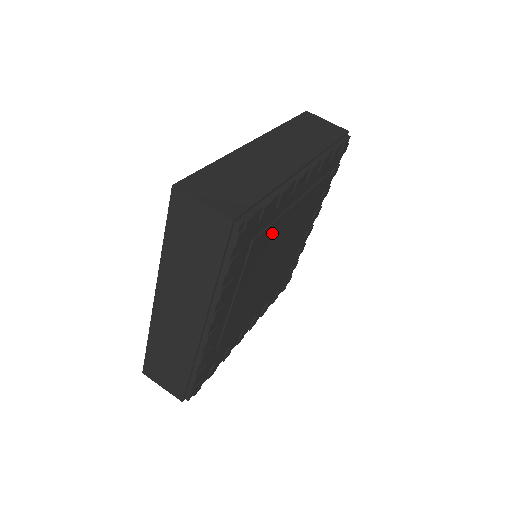
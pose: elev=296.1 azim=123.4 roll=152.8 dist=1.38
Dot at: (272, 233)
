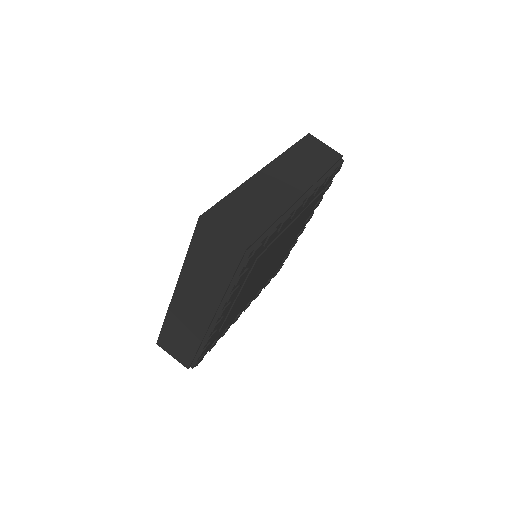
Dot at: (272, 247)
